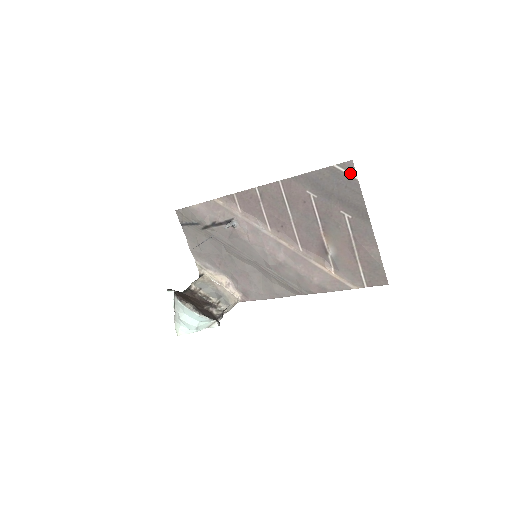
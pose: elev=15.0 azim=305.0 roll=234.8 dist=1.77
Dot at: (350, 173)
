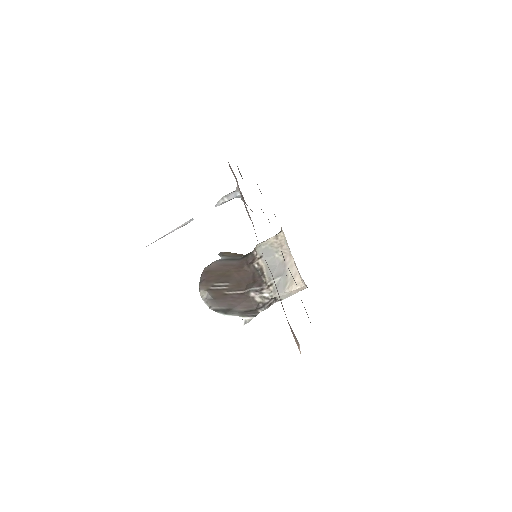
Dot at: occluded
